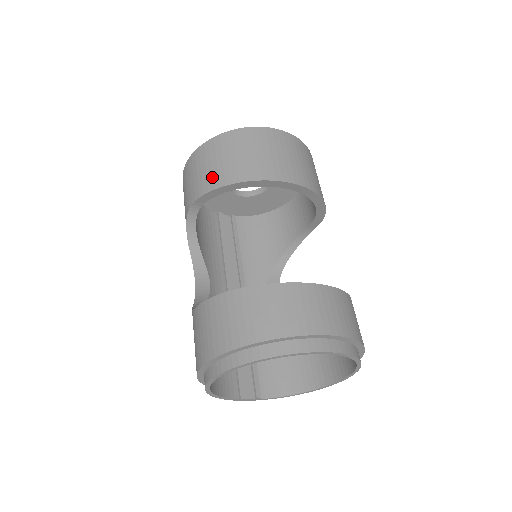
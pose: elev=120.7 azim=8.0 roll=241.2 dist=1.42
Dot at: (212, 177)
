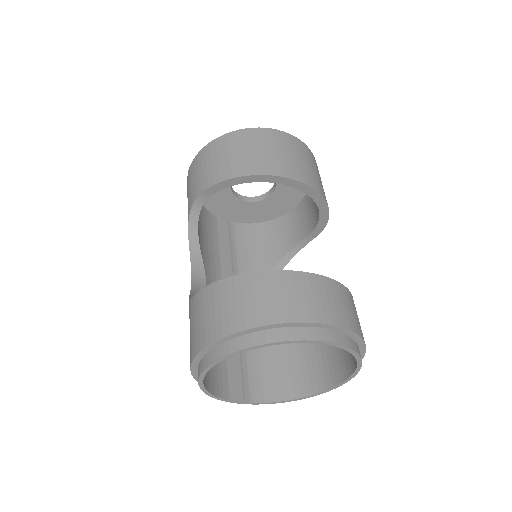
Dot at: (223, 169)
